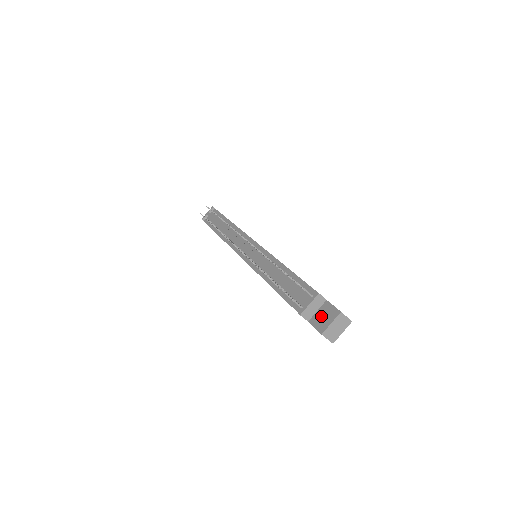
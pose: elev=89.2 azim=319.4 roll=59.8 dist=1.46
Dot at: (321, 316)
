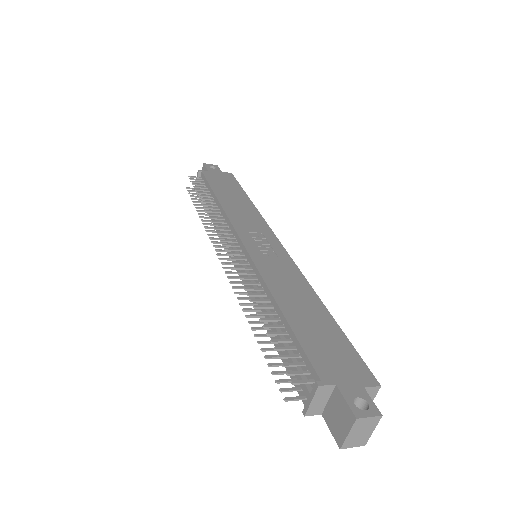
Dot at: (334, 414)
